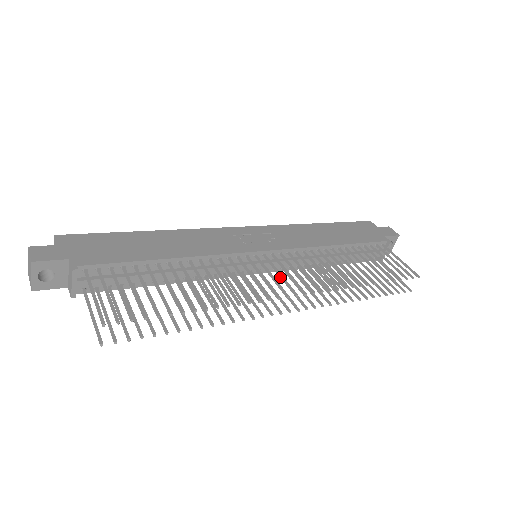
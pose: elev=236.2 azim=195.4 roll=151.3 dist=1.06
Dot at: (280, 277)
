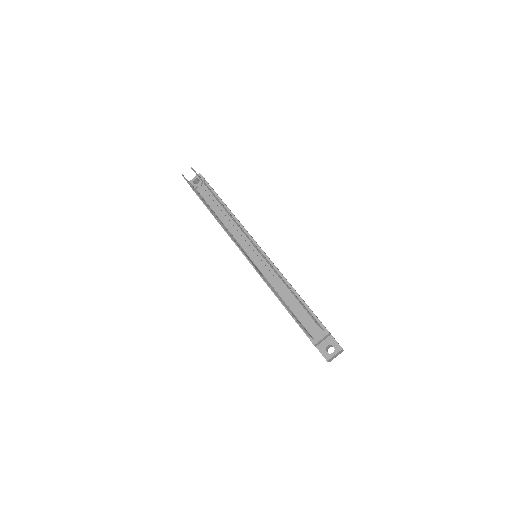
Dot at: occluded
